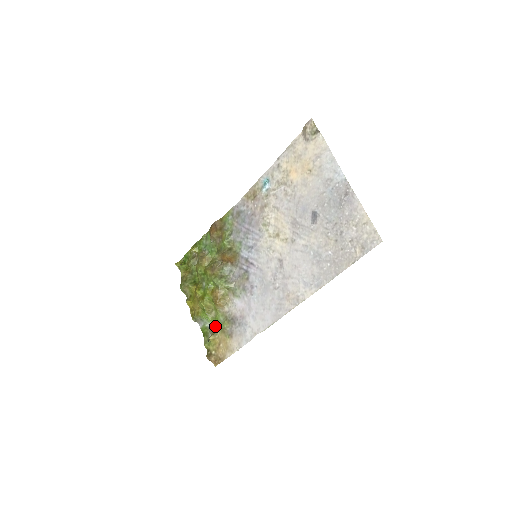
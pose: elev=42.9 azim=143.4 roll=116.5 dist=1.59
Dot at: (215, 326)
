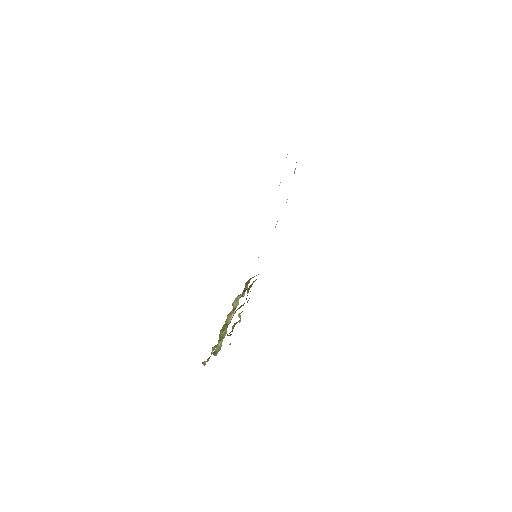
Dot at: occluded
